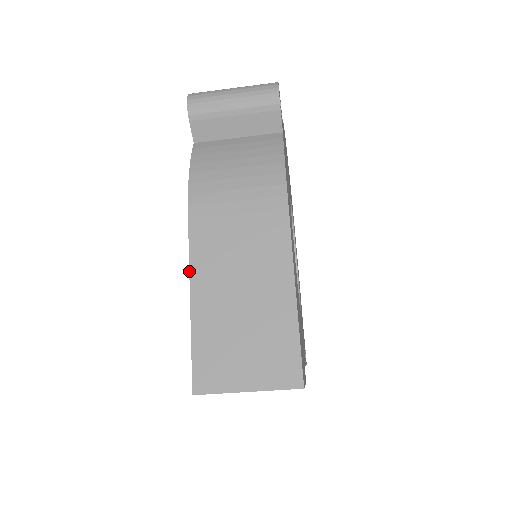
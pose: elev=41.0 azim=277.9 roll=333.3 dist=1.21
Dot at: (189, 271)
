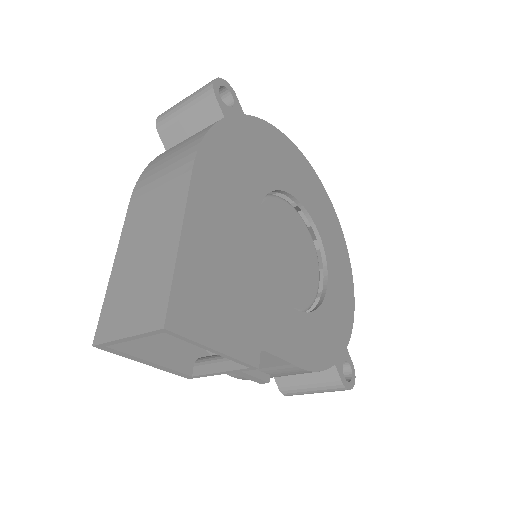
Dot at: (119, 242)
